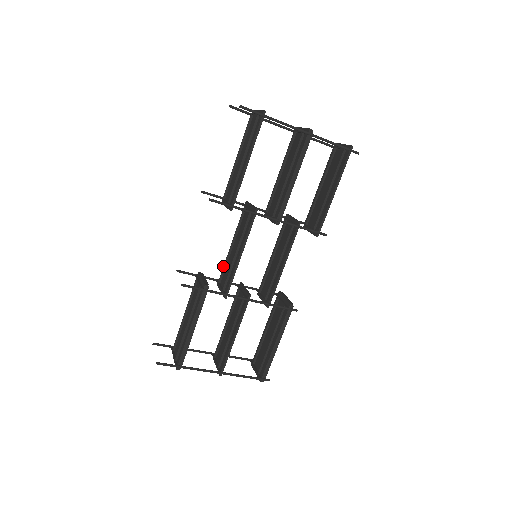
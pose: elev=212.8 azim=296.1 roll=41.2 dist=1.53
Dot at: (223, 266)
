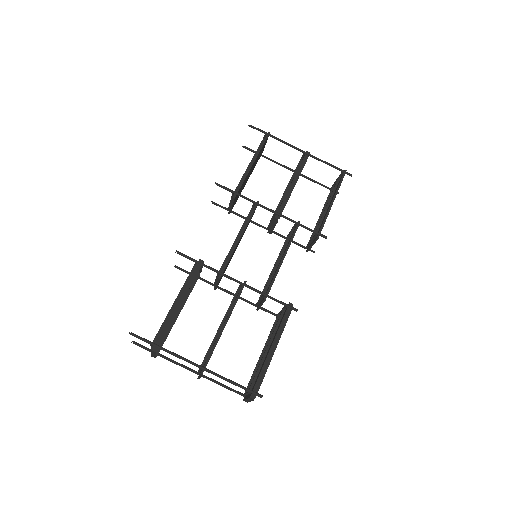
Dot at: occluded
